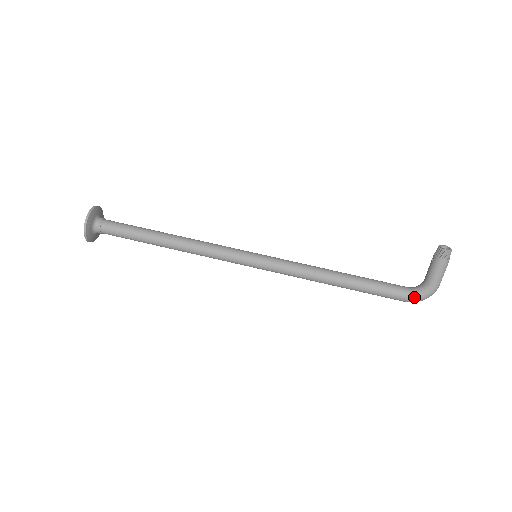
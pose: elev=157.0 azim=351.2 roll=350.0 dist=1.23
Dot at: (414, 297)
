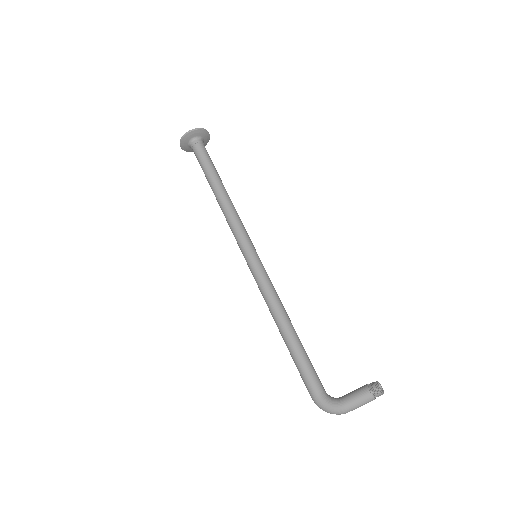
Dot at: (321, 399)
